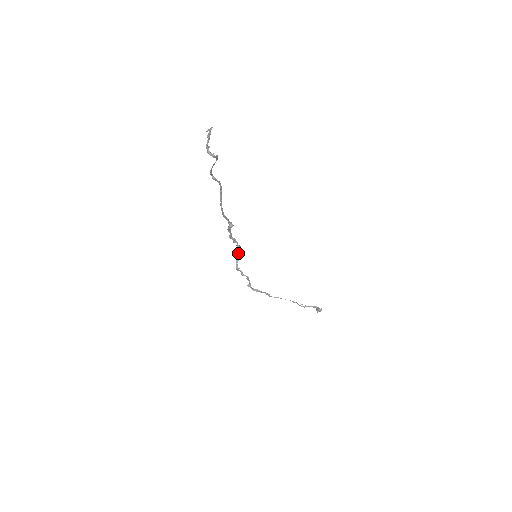
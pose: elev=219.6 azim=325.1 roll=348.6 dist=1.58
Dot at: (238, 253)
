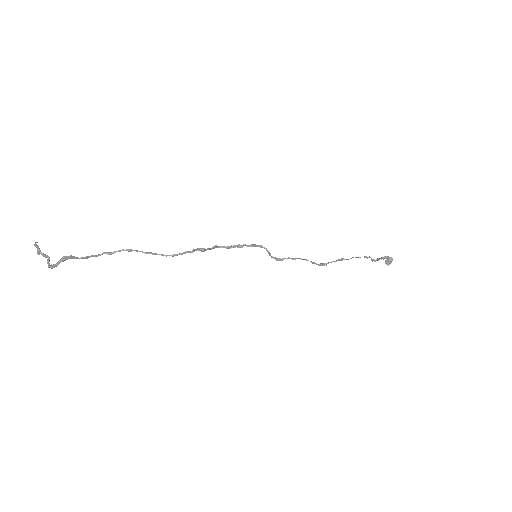
Dot at: occluded
